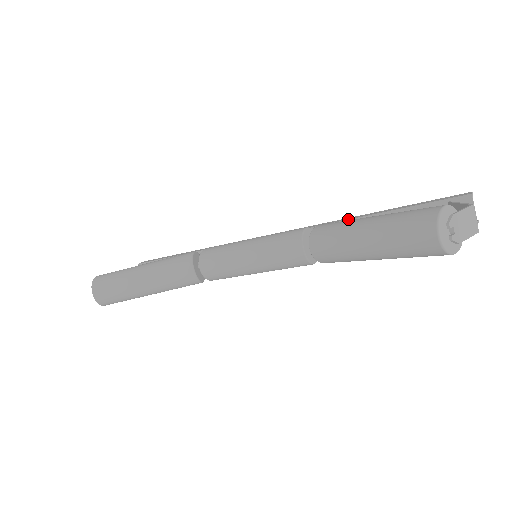
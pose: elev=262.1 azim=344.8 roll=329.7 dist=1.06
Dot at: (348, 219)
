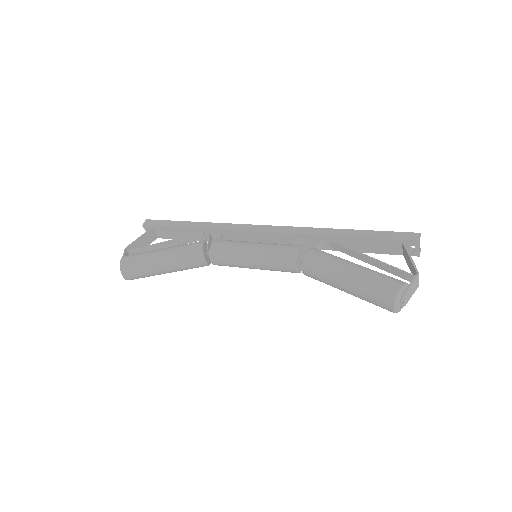
Dot at: (328, 235)
